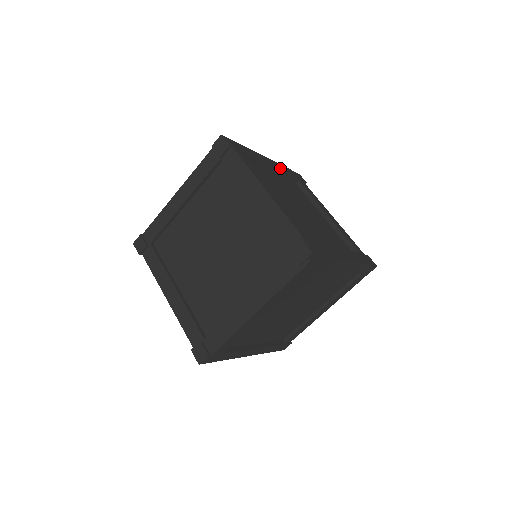
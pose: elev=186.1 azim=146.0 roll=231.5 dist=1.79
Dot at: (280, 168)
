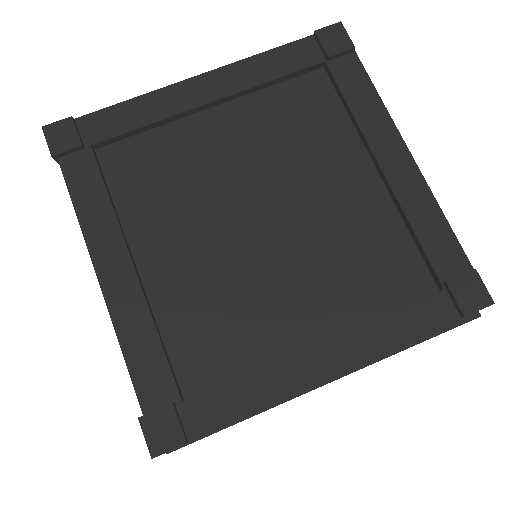
Dot at: occluded
